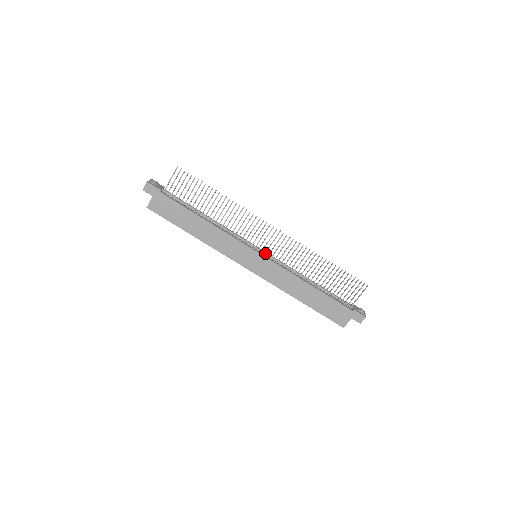
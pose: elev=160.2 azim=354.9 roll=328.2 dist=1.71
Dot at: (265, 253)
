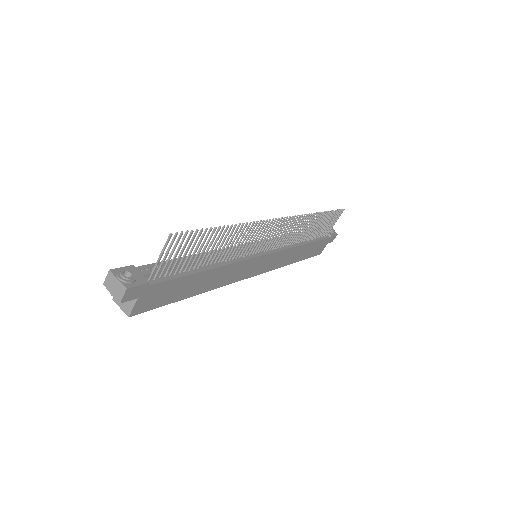
Dot at: (269, 248)
